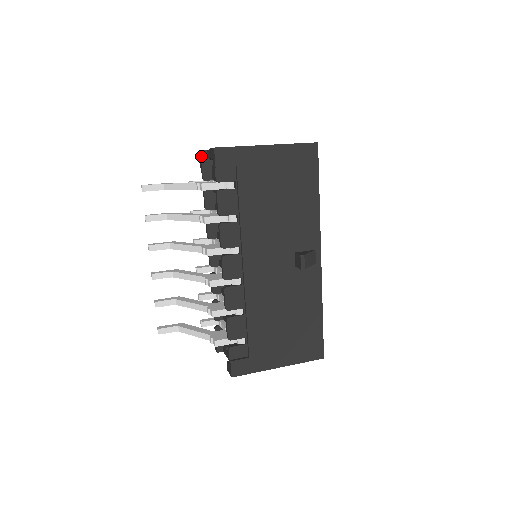
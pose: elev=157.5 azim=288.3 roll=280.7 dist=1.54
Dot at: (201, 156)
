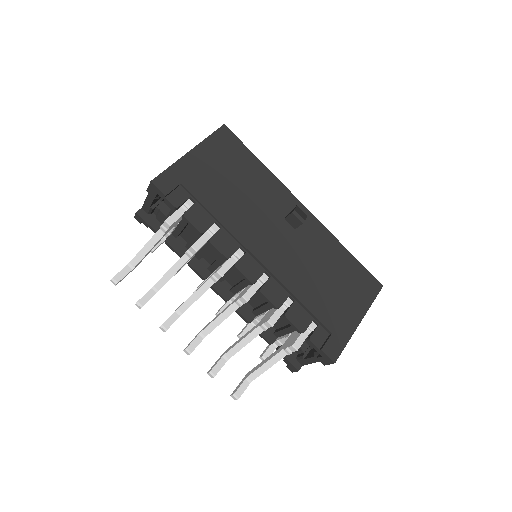
Dot at: (141, 217)
